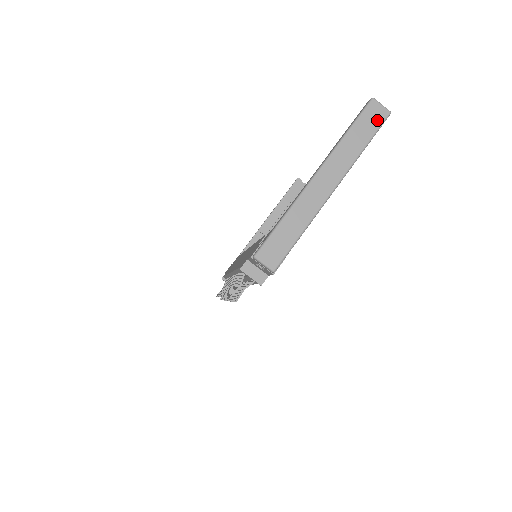
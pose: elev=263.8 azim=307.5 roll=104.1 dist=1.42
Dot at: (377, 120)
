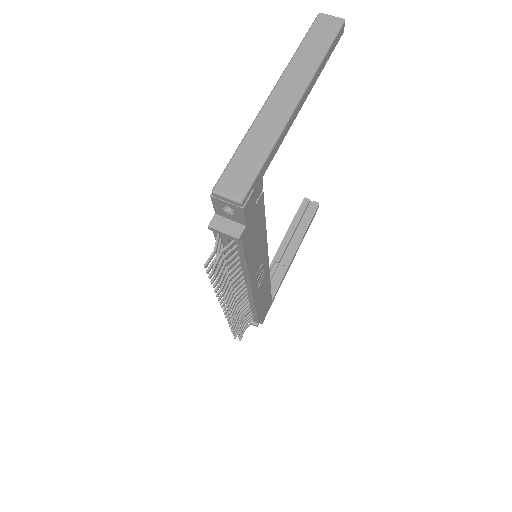
Dot at: (330, 29)
